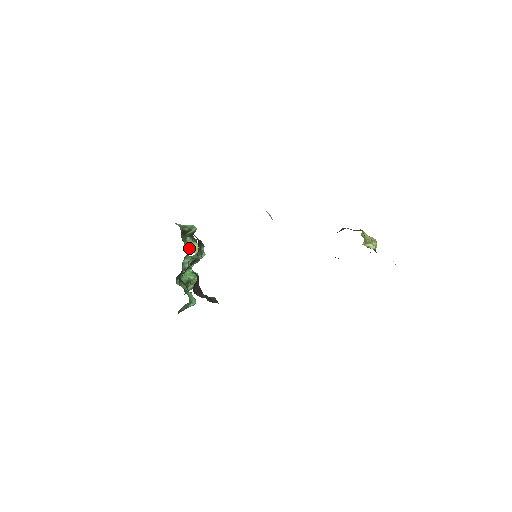
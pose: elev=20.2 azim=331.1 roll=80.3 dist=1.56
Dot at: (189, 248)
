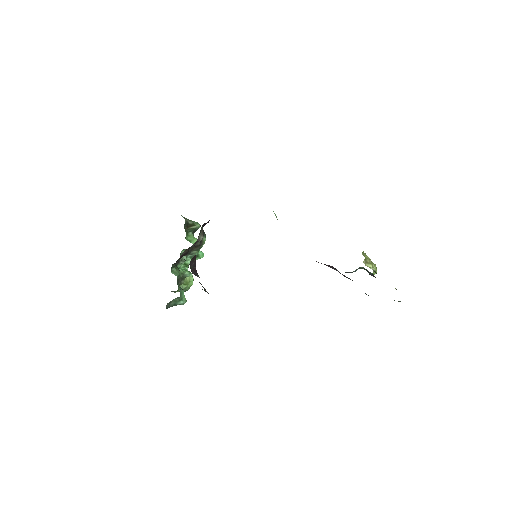
Dot at: (190, 241)
